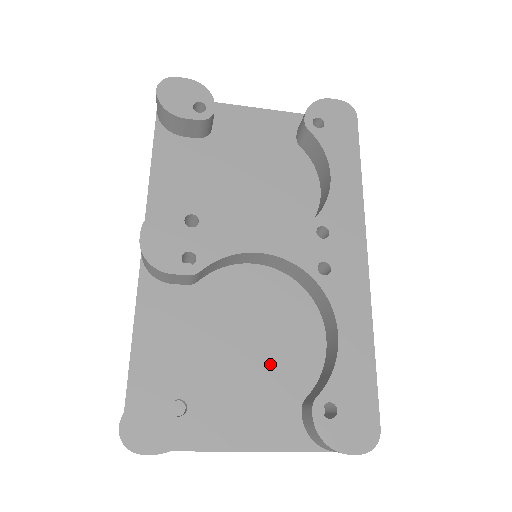
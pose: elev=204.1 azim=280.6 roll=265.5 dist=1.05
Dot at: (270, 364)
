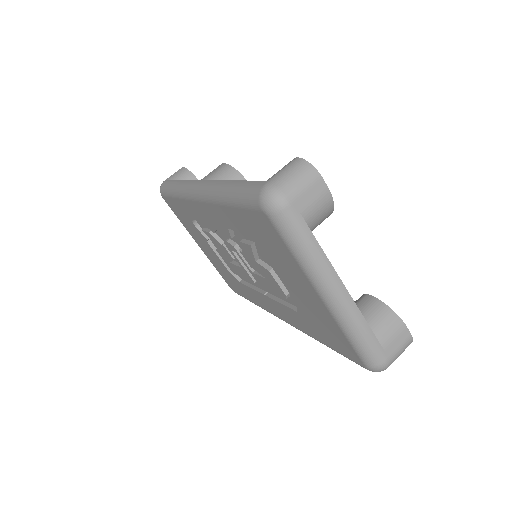
Dot at: occluded
